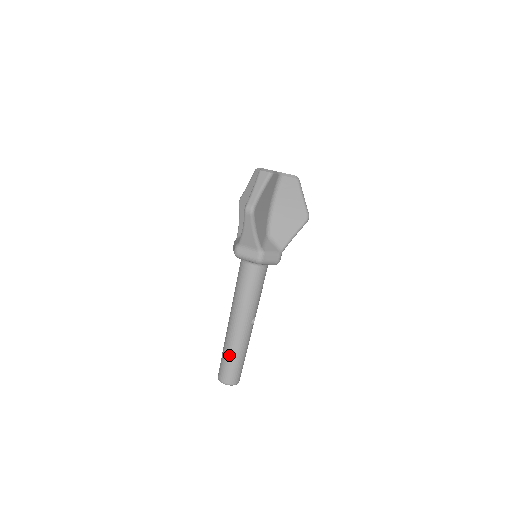
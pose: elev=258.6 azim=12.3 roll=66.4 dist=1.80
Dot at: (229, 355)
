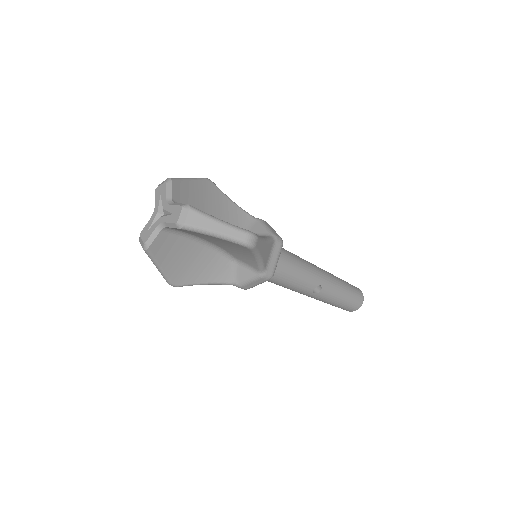
Dot at: occluded
